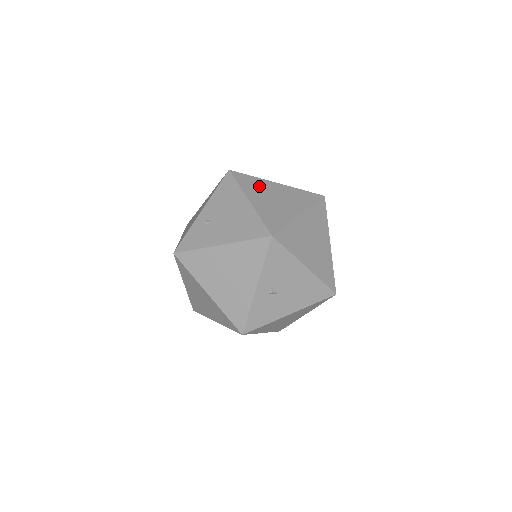
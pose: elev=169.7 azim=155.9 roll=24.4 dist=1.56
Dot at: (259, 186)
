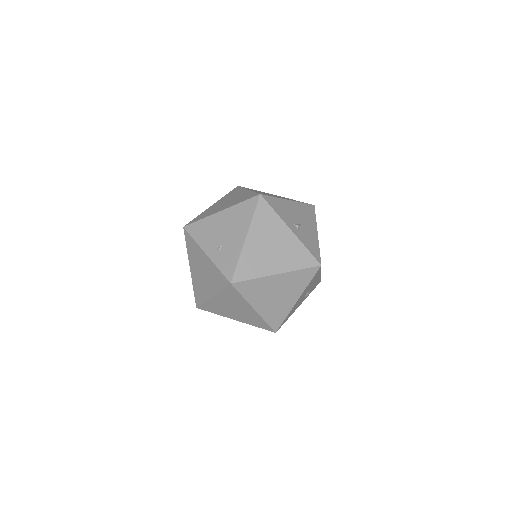
Dot at: (209, 211)
